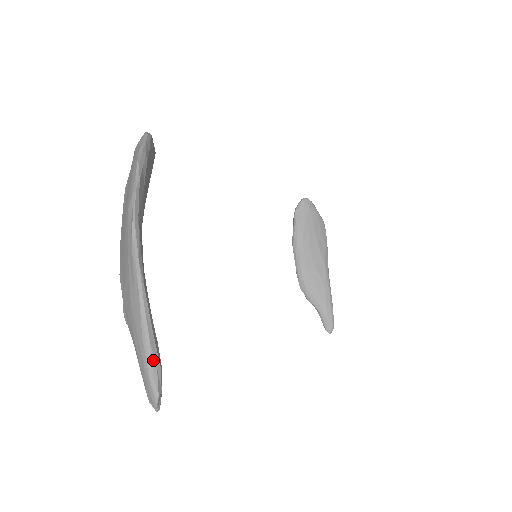
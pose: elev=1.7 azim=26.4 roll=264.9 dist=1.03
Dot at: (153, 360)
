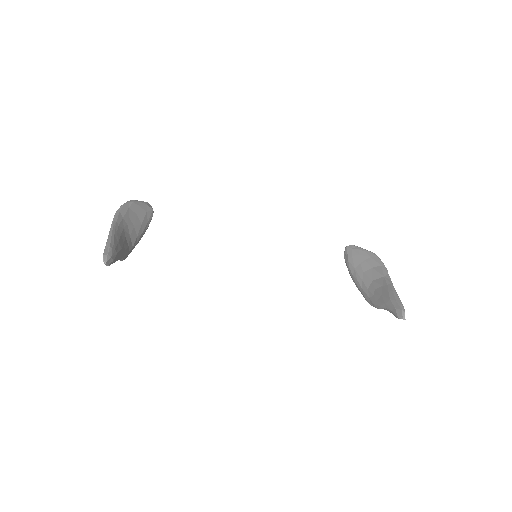
Dot at: (107, 245)
